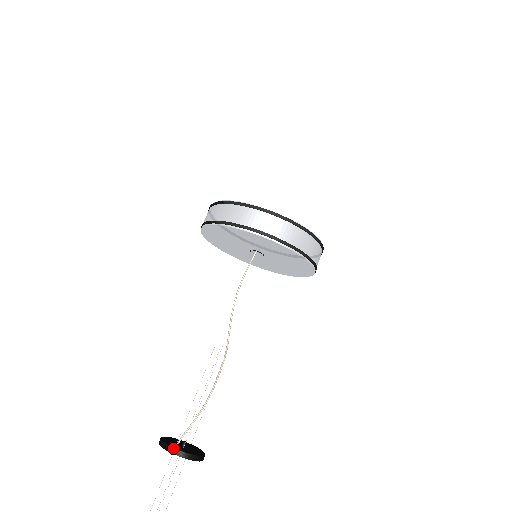
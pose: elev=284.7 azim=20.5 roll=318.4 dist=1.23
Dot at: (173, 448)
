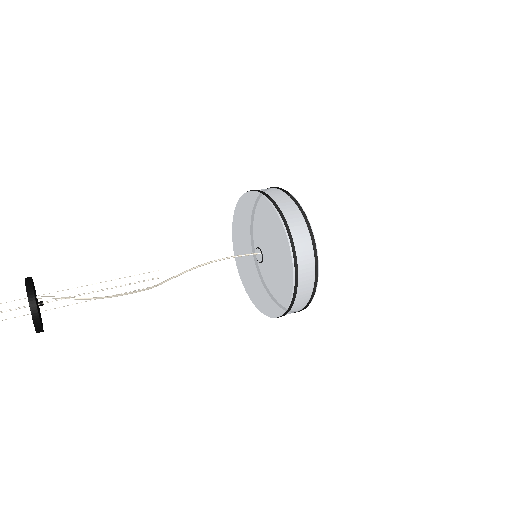
Dot at: (33, 293)
